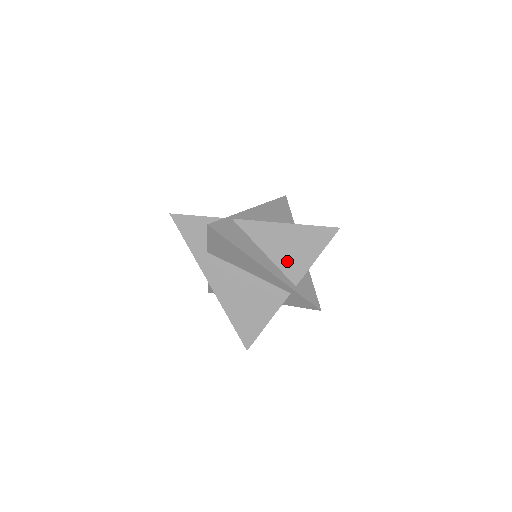
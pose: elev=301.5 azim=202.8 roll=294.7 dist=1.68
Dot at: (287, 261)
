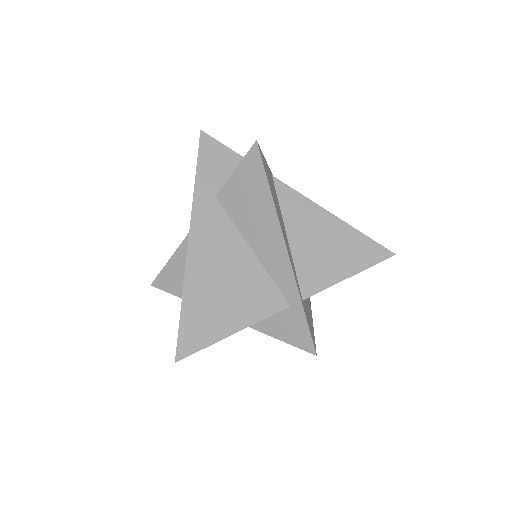
Dot at: (310, 261)
